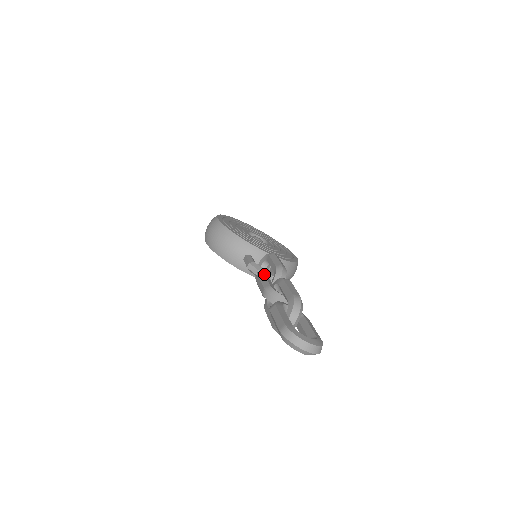
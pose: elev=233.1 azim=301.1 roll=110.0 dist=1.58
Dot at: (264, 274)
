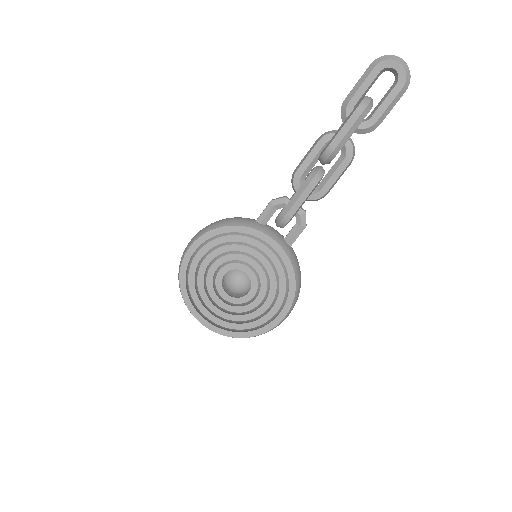
Dot at: occluded
